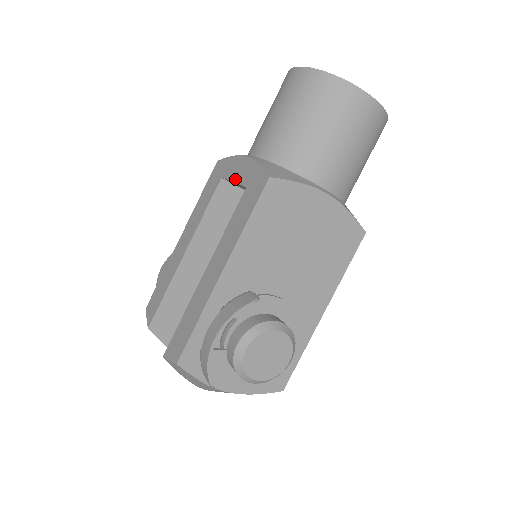
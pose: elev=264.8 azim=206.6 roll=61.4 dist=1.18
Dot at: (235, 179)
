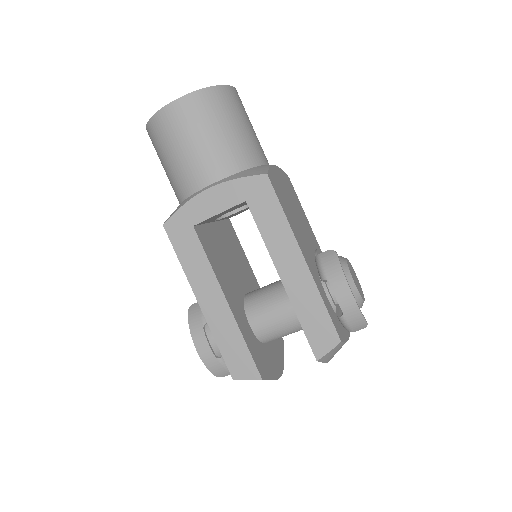
Dot at: (219, 210)
